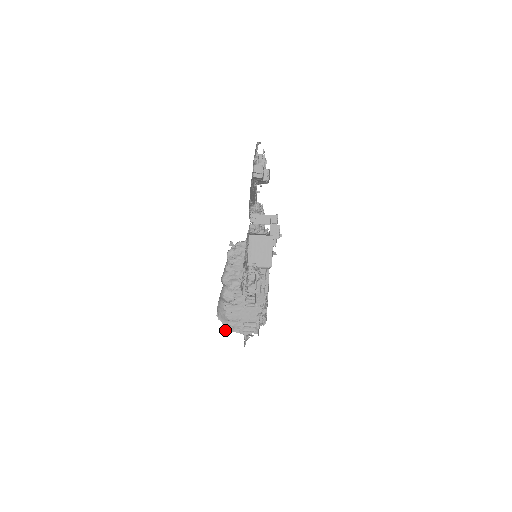
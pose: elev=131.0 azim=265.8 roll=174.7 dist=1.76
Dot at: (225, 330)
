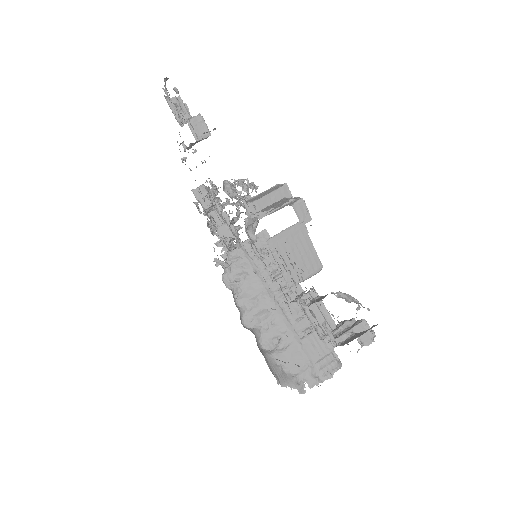
Dot at: (300, 393)
